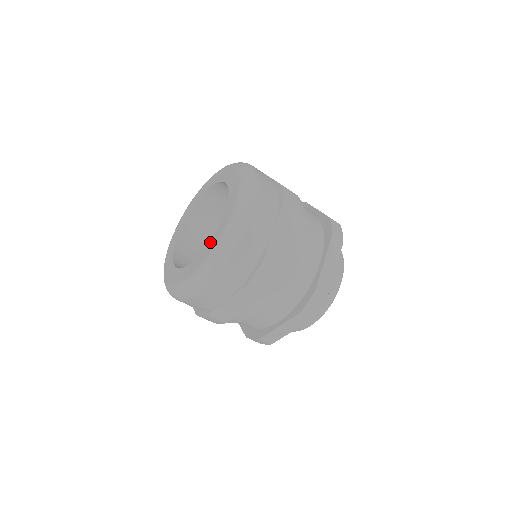
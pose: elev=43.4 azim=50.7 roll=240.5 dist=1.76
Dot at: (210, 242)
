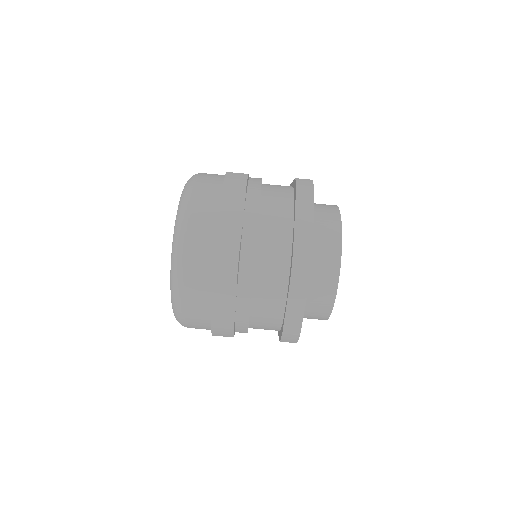
Dot at: occluded
